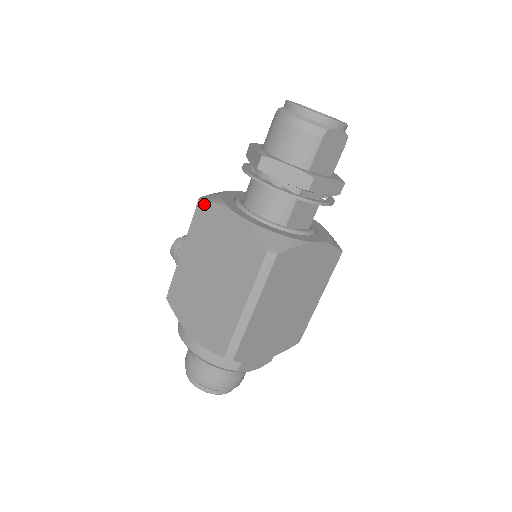
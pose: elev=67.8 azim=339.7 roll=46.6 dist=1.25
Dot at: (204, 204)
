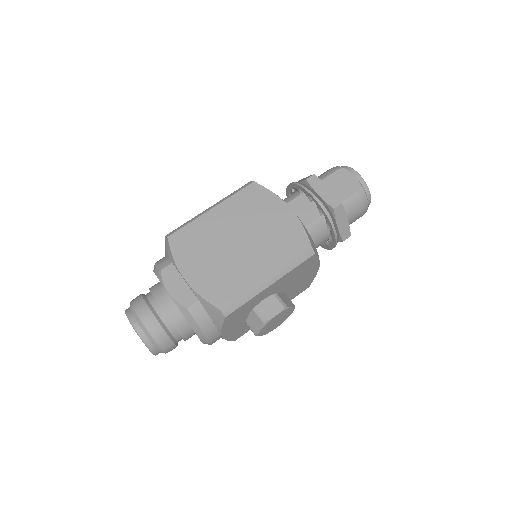
Dot at: occluded
